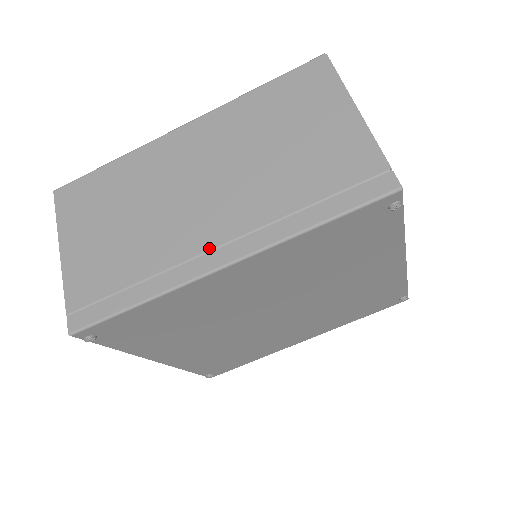
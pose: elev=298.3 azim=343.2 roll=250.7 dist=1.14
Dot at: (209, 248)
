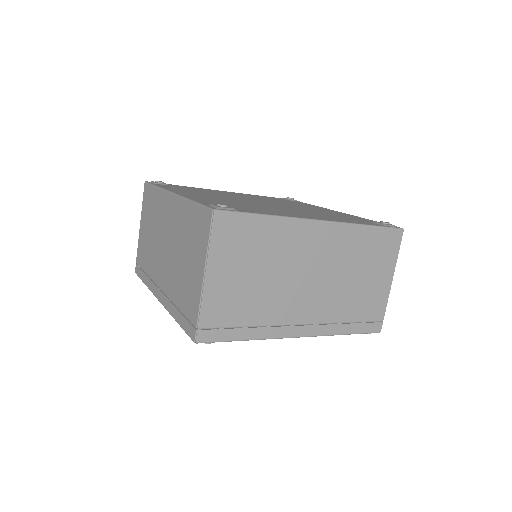
Dot at: (159, 286)
